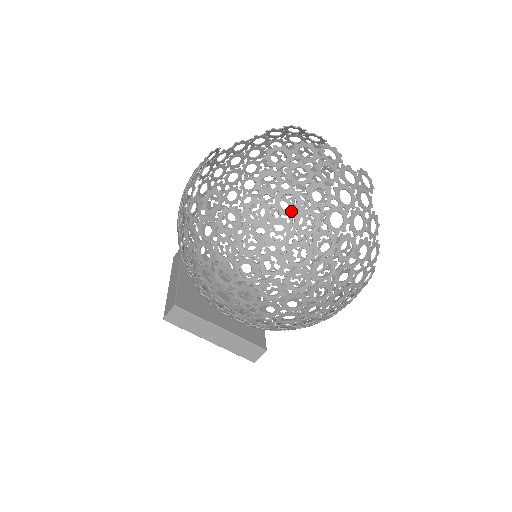
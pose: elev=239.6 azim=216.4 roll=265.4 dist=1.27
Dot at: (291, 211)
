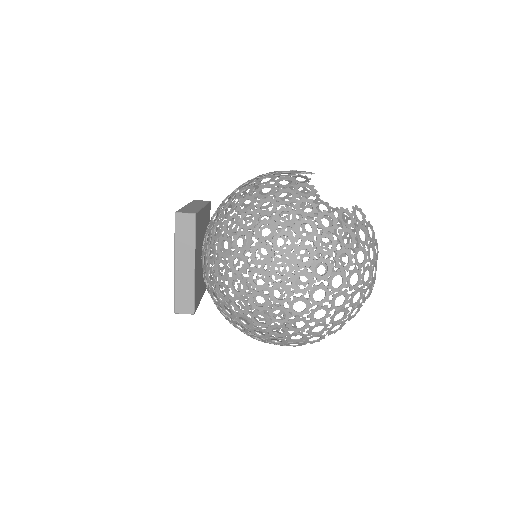
Dot at: (344, 243)
